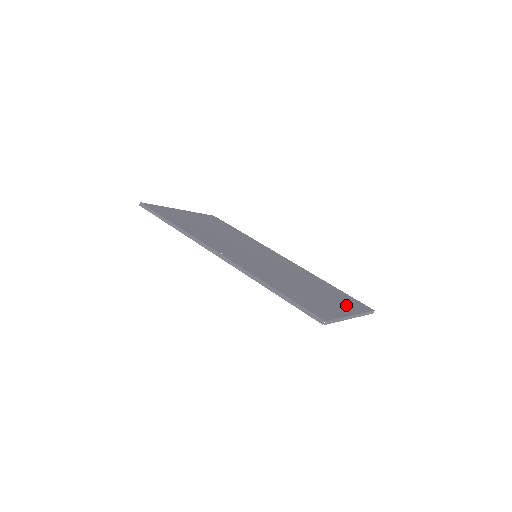
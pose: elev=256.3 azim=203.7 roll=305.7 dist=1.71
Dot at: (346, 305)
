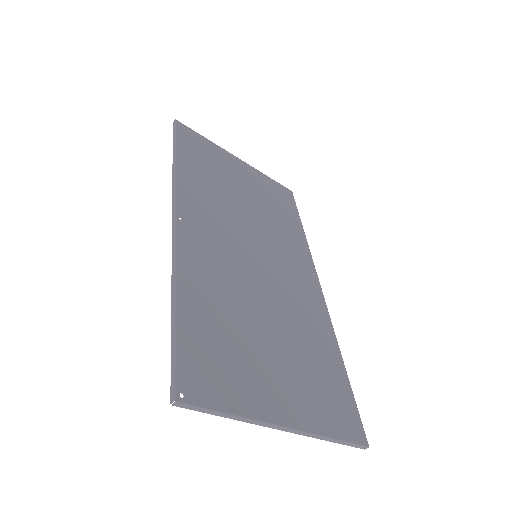
Dot at: (307, 404)
